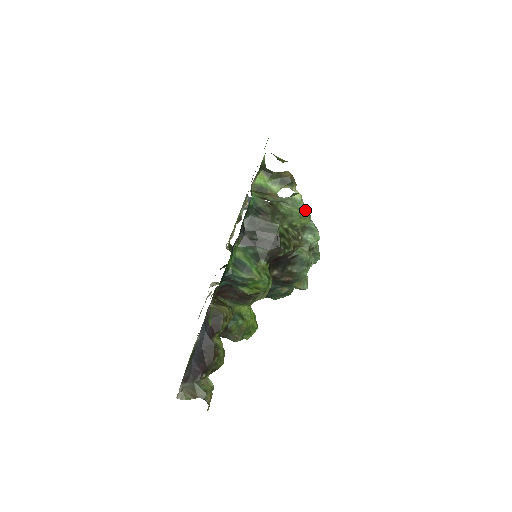
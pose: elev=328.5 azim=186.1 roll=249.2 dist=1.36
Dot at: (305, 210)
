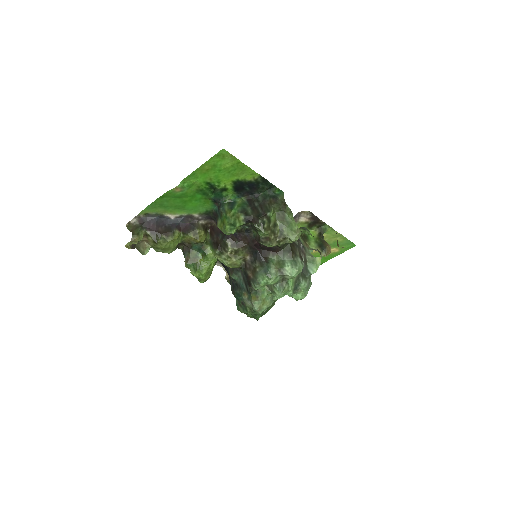
Dot at: (299, 231)
